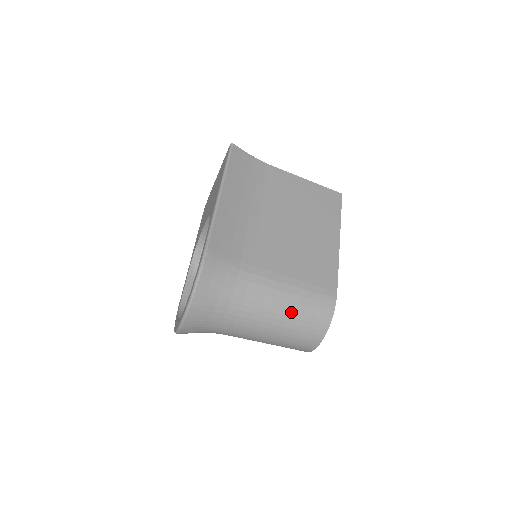
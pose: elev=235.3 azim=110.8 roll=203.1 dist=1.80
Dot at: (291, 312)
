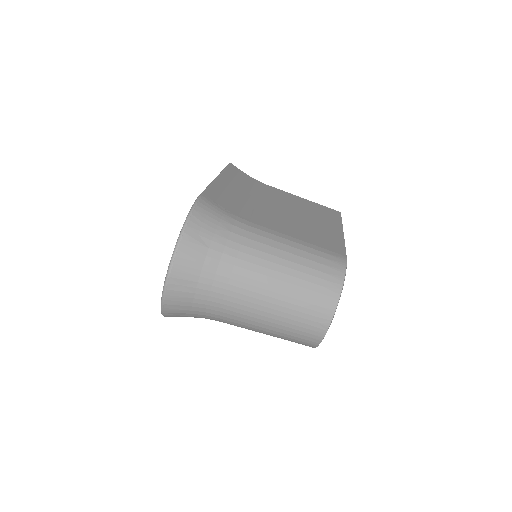
Dot at: (296, 265)
